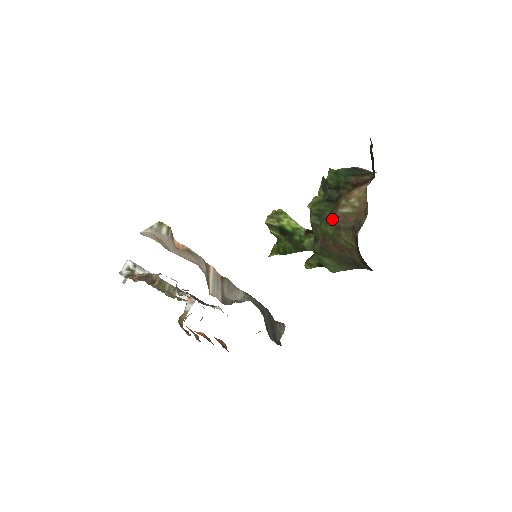
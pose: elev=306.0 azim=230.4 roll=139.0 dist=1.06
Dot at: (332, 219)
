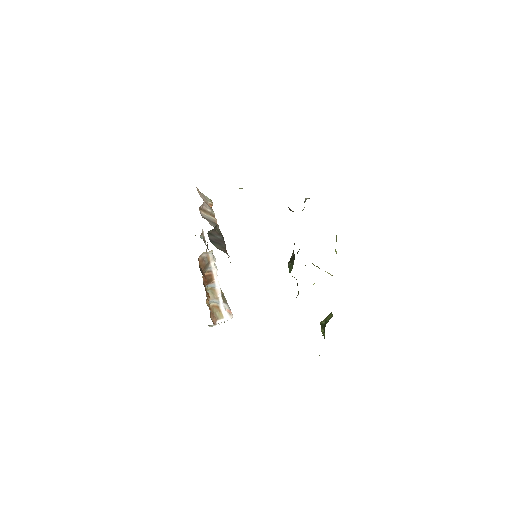
Dot at: occluded
